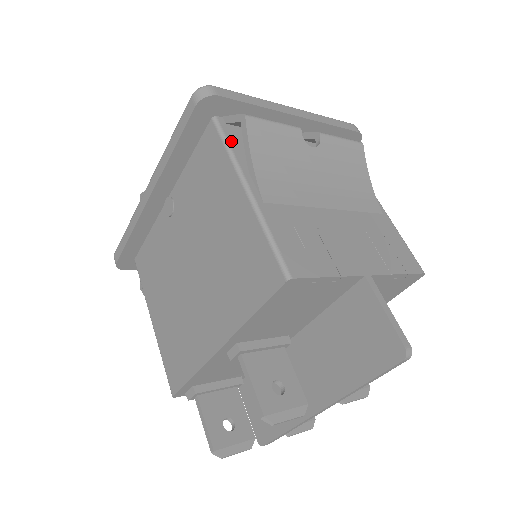
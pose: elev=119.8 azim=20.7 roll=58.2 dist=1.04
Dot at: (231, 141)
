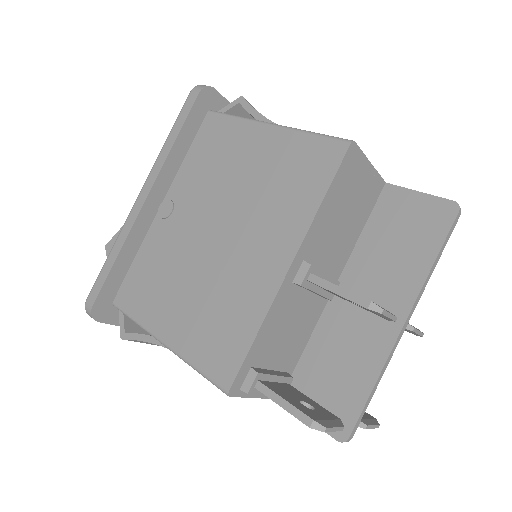
Dot at: occluded
